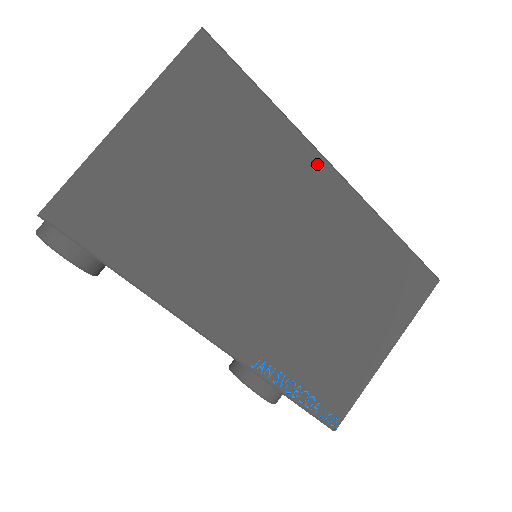
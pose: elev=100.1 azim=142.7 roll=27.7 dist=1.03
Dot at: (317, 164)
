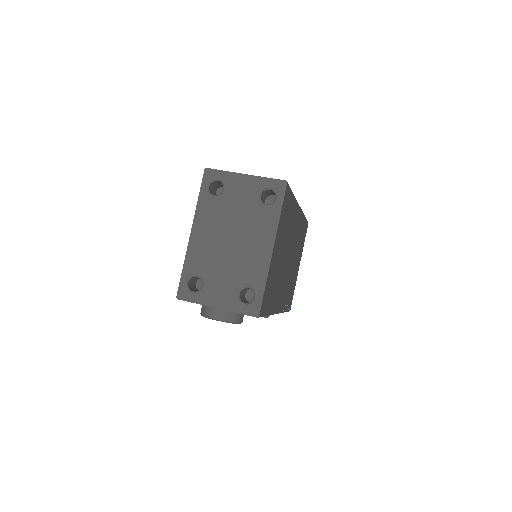
Dot at: (298, 209)
